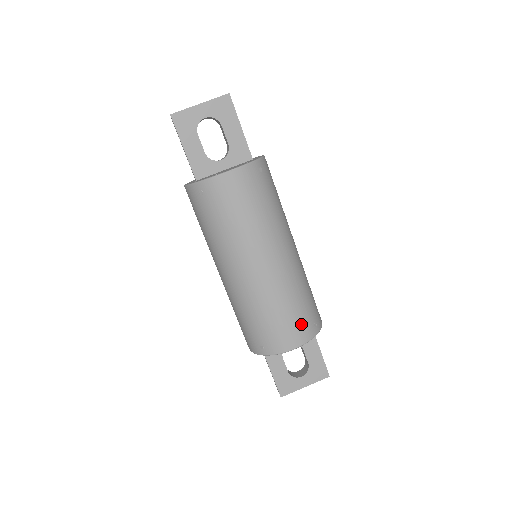
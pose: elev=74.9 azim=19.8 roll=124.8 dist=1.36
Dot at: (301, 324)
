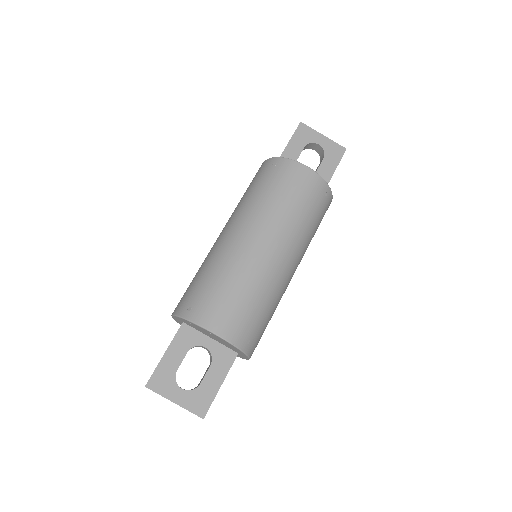
Dot at: (241, 321)
